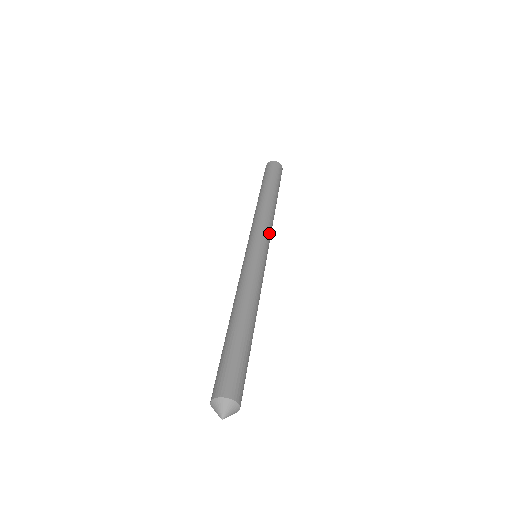
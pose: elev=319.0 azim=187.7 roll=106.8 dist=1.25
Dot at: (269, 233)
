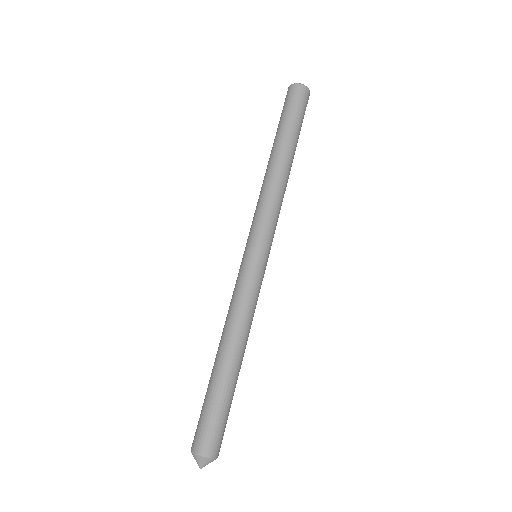
Dot at: (273, 221)
